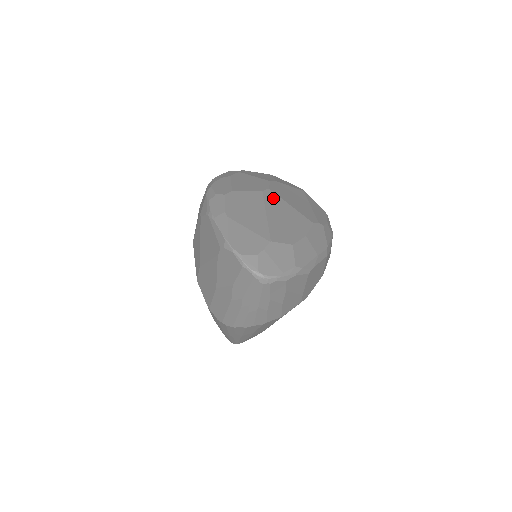
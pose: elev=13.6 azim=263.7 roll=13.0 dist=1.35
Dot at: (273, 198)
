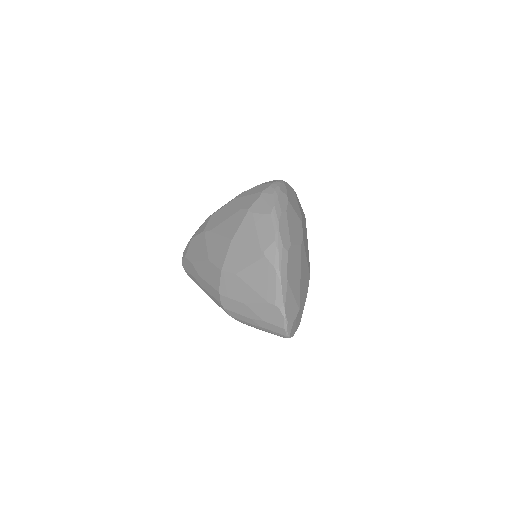
Dot at: (303, 252)
